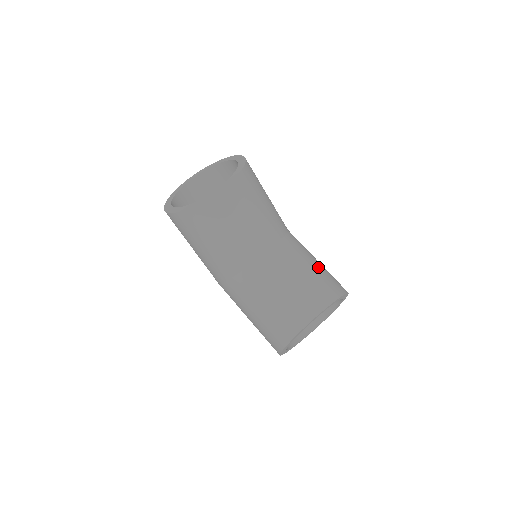
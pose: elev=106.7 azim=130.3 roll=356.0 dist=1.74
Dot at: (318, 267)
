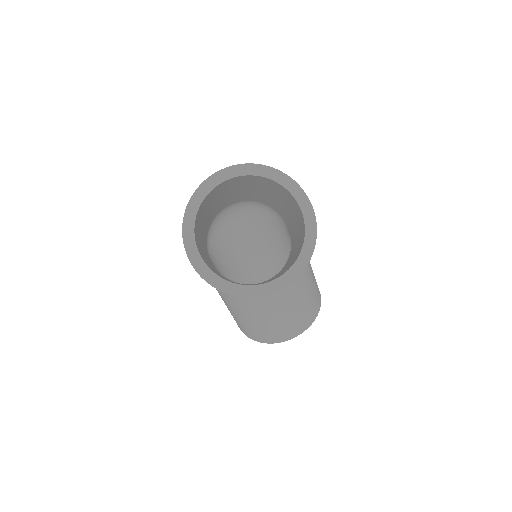
Dot at: (312, 287)
